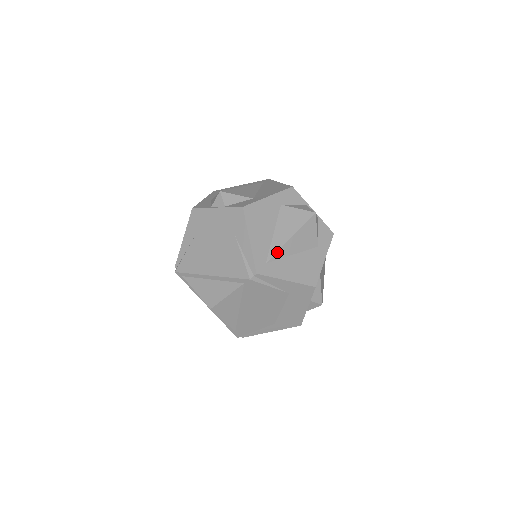
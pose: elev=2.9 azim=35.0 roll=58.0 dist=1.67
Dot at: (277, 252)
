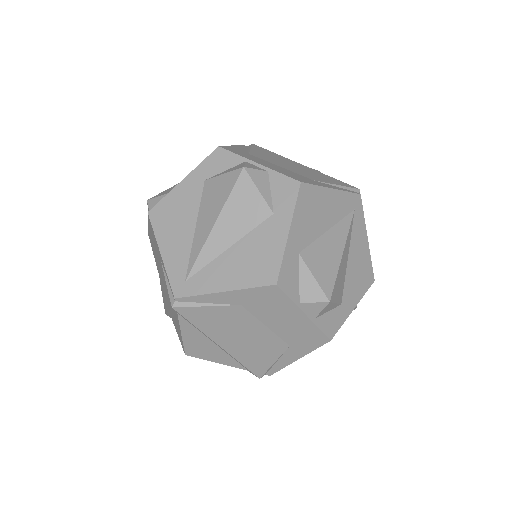
Dot at: occluded
